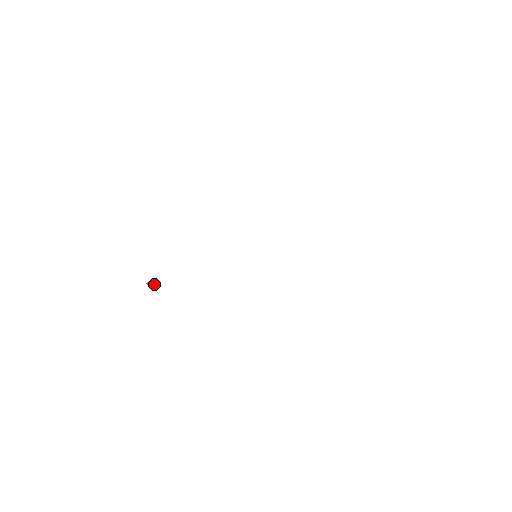
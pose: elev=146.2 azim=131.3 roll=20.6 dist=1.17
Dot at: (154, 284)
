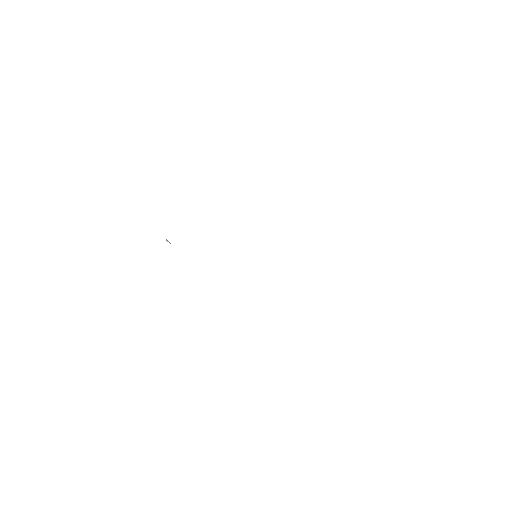
Dot at: (170, 243)
